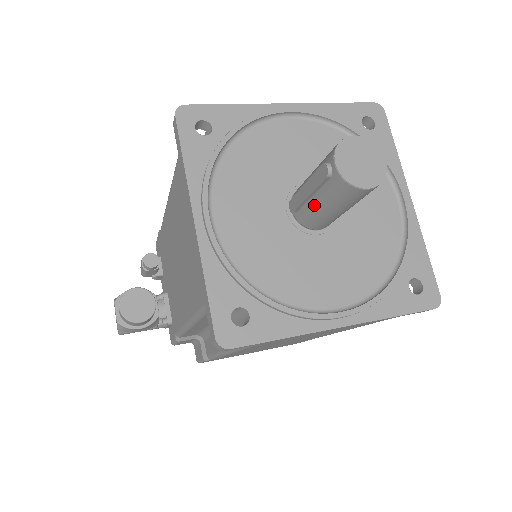
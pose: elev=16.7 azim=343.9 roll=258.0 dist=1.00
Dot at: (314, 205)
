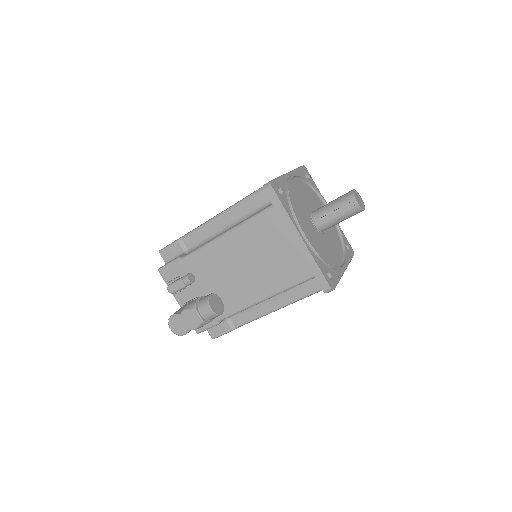
Dot at: (336, 220)
